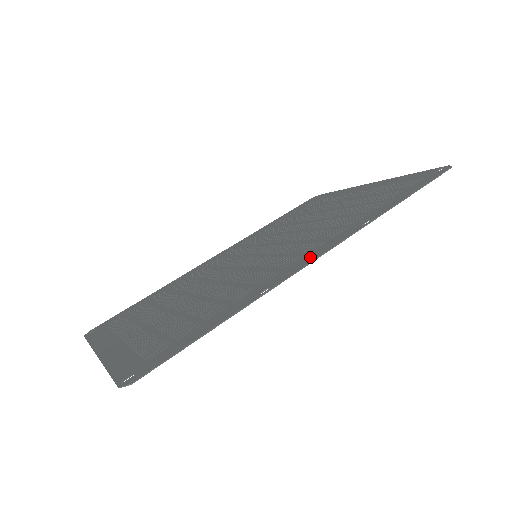
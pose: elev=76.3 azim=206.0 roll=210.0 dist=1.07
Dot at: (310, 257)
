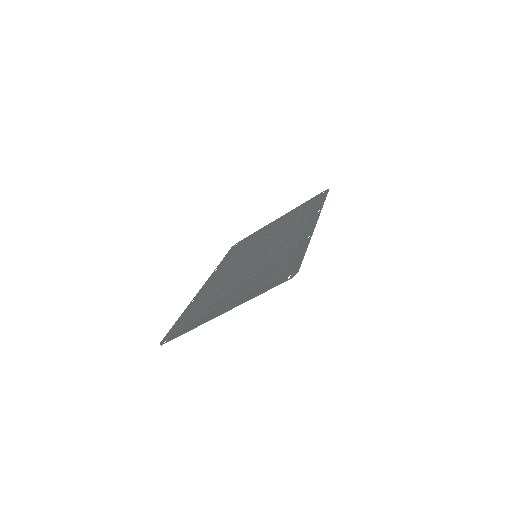
Dot at: (311, 225)
